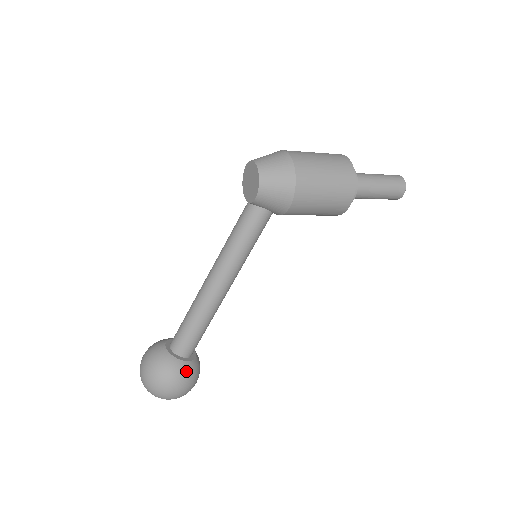
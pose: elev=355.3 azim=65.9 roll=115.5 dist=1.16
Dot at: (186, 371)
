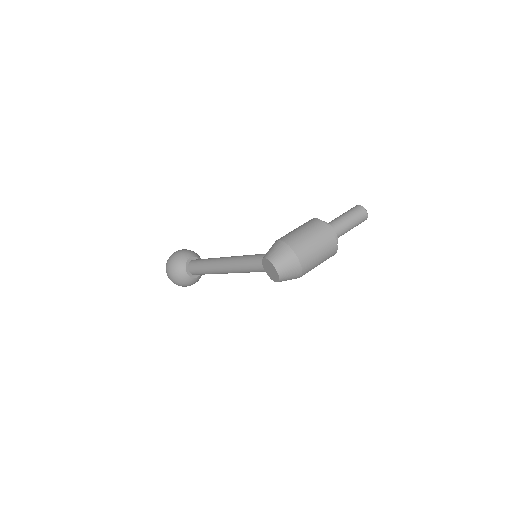
Dot at: occluded
